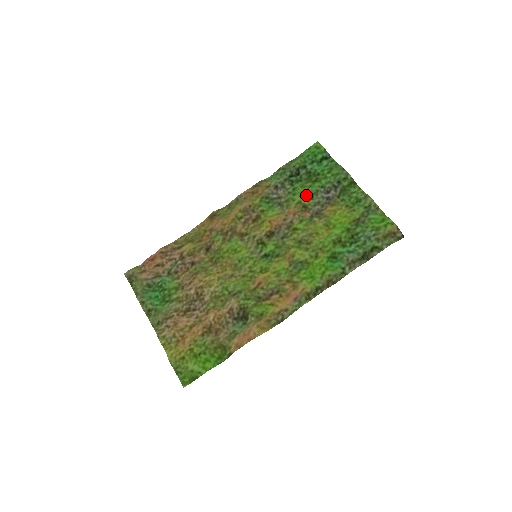
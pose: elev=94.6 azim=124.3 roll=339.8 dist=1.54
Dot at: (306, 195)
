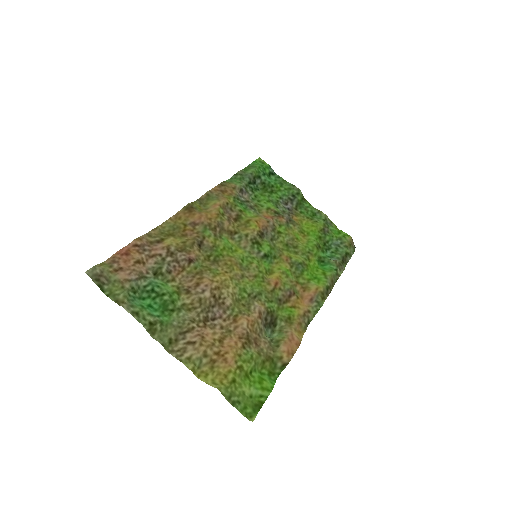
Dot at: (271, 203)
